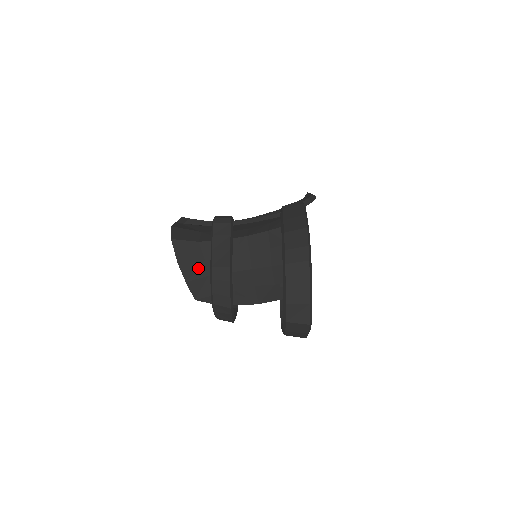
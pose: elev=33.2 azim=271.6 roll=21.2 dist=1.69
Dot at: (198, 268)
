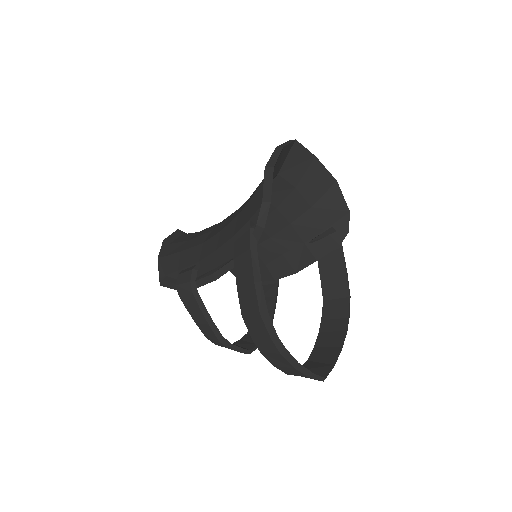
Dot at: occluded
